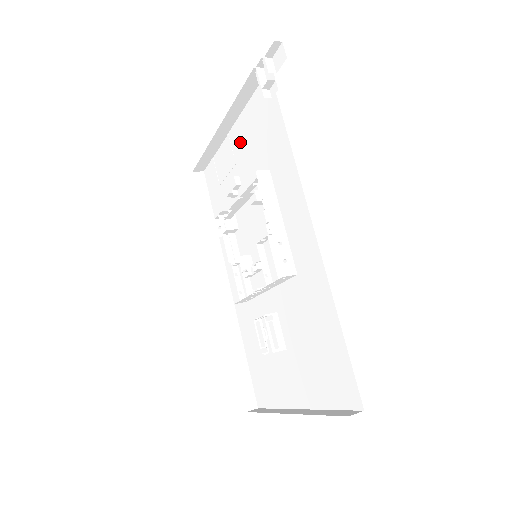
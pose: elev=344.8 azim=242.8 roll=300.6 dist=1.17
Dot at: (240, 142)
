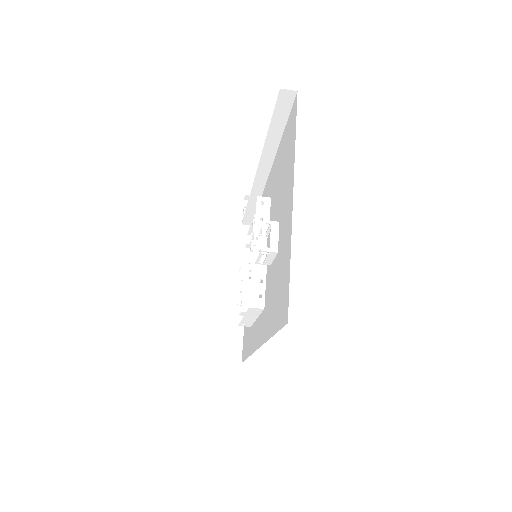
Dot at: occluded
